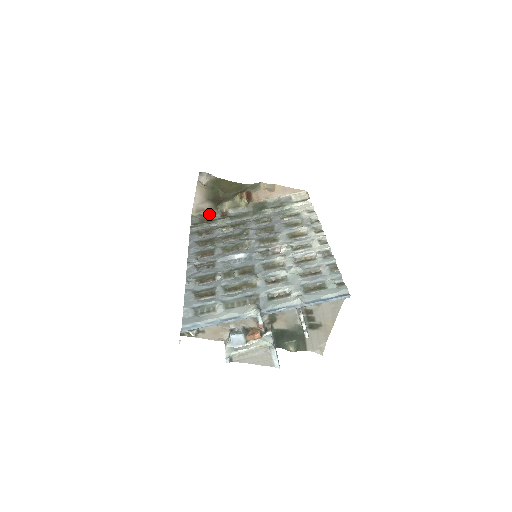
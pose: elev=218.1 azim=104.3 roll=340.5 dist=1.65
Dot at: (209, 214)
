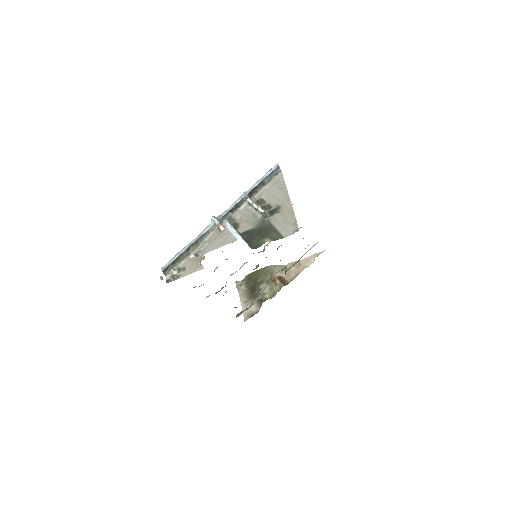
Dot at: (257, 312)
